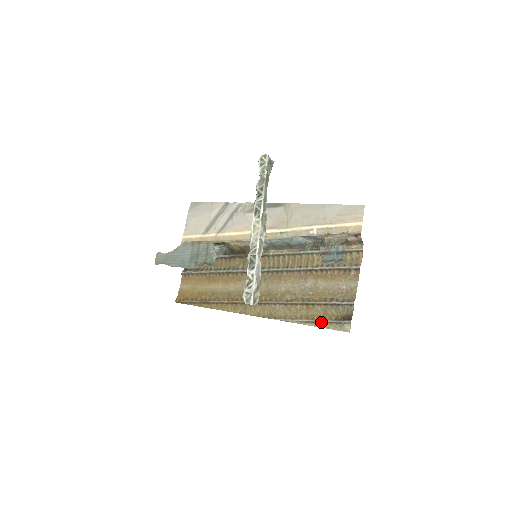
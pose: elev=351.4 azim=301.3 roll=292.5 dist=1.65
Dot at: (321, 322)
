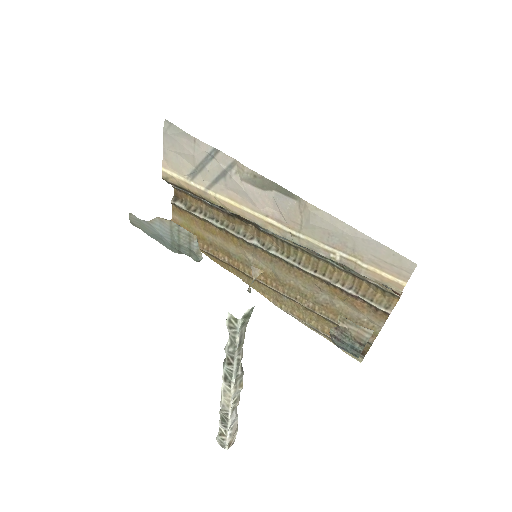
Dot at: occluded
